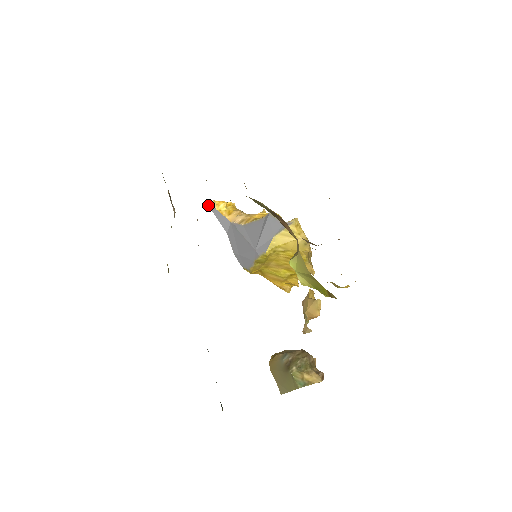
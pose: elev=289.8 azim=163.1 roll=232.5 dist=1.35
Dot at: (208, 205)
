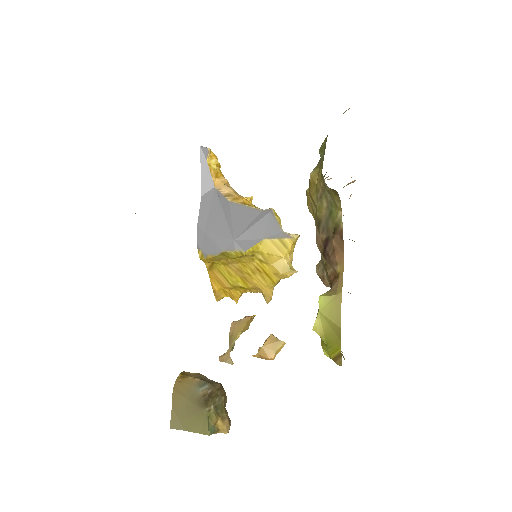
Dot at: (200, 149)
